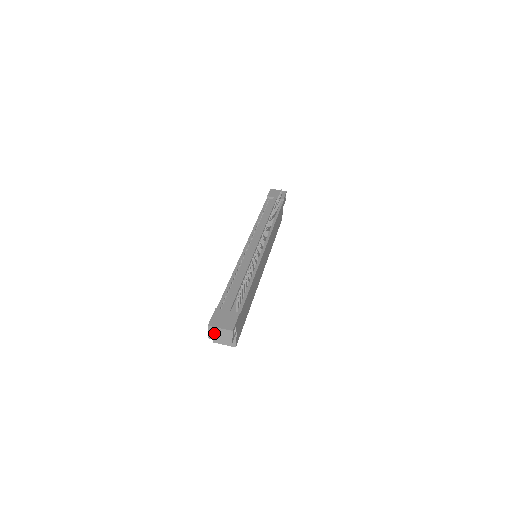
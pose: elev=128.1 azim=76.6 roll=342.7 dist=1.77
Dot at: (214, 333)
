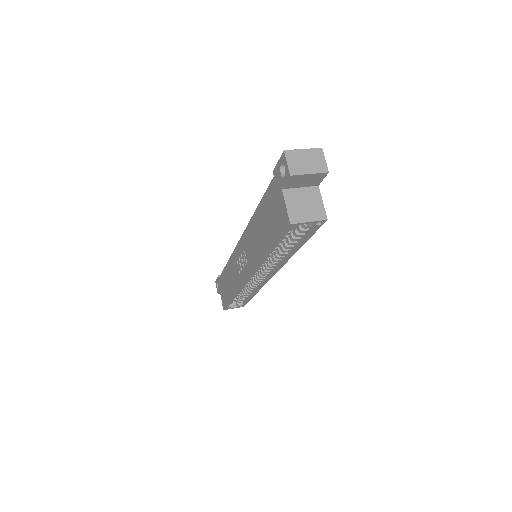
Dot at: (297, 162)
